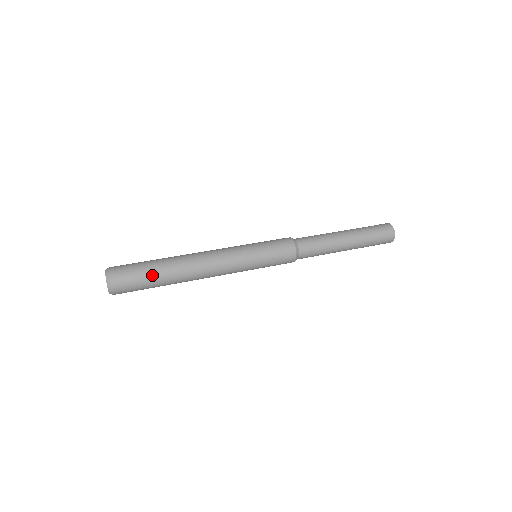
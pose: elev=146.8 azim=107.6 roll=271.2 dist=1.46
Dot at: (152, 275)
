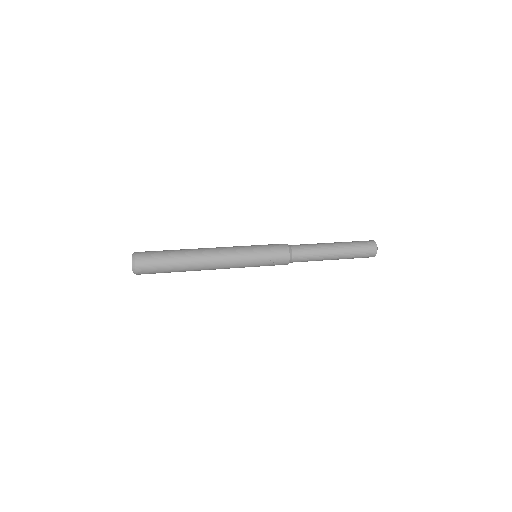
Dot at: (169, 263)
